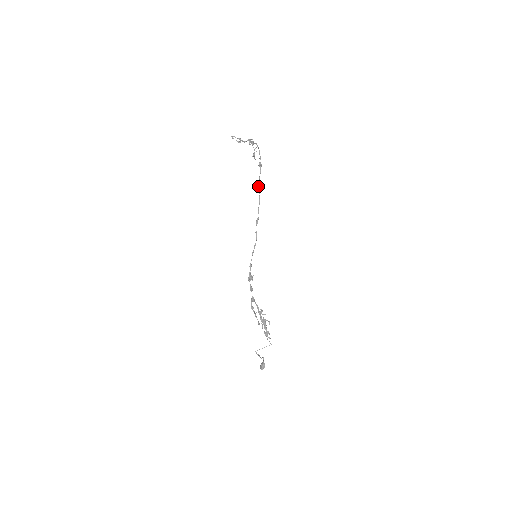
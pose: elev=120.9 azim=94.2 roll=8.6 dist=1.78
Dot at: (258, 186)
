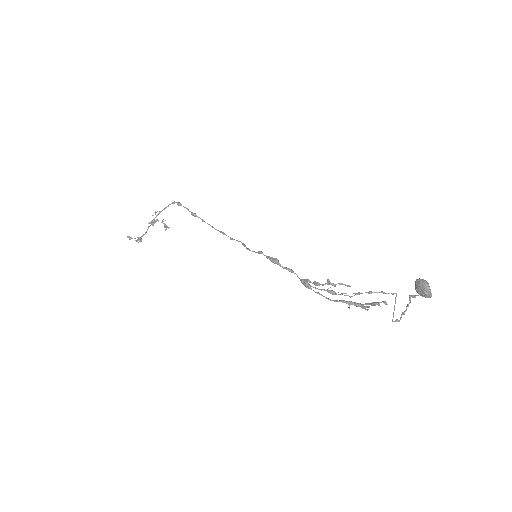
Dot at: (192, 213)
